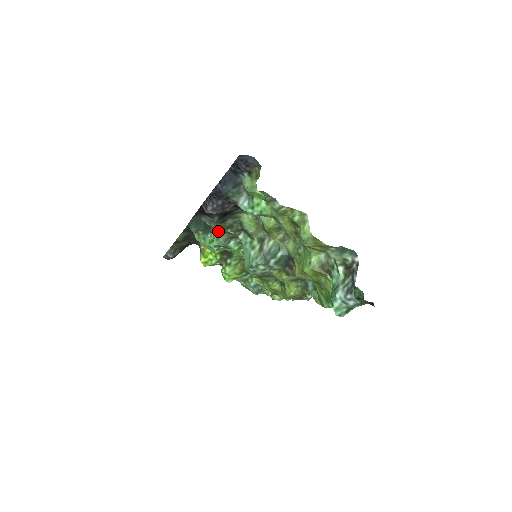
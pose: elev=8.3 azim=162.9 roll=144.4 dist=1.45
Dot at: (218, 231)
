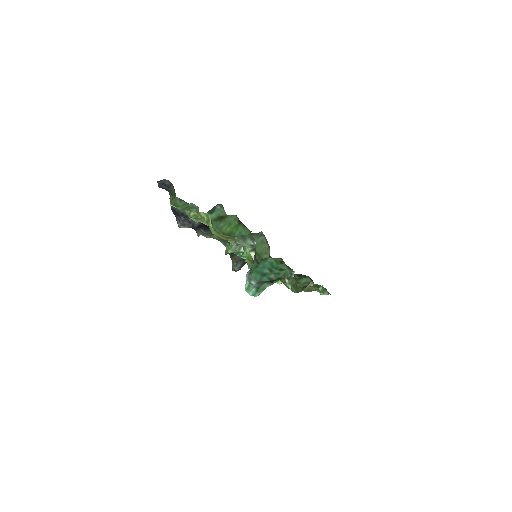
Dot at: occluded
